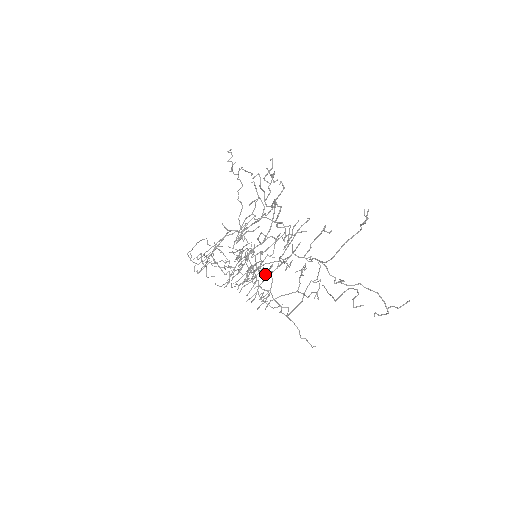
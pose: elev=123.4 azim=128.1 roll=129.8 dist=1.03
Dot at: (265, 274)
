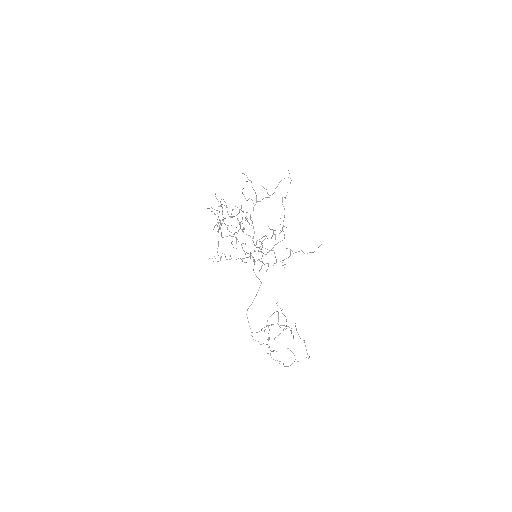
Dot at: (262, 246)
